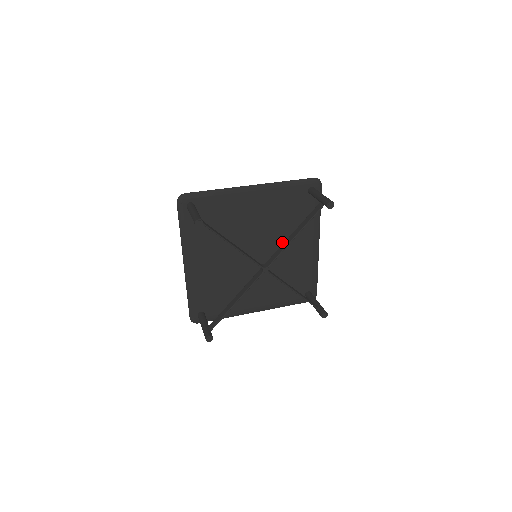
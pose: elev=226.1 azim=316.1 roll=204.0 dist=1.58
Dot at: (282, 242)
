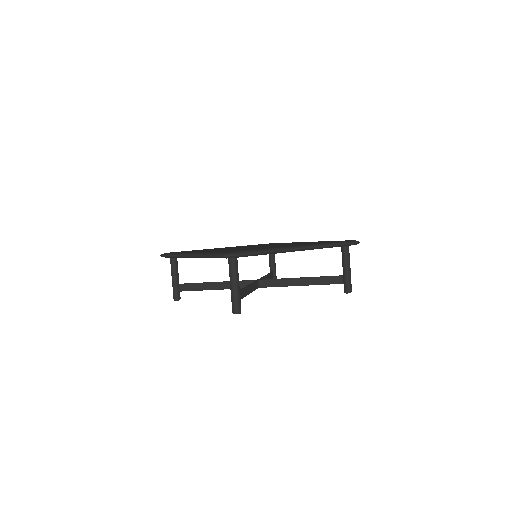
Dot at: occluded
